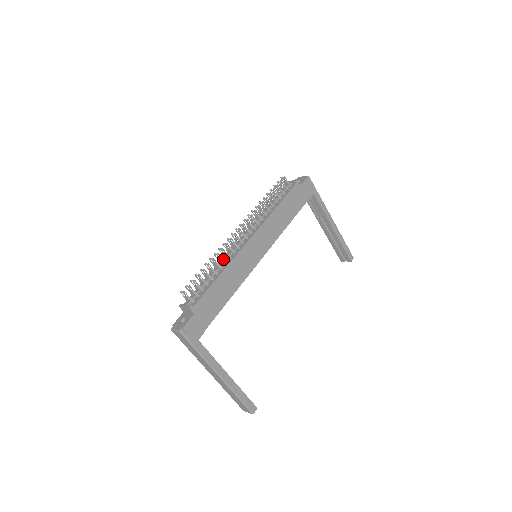
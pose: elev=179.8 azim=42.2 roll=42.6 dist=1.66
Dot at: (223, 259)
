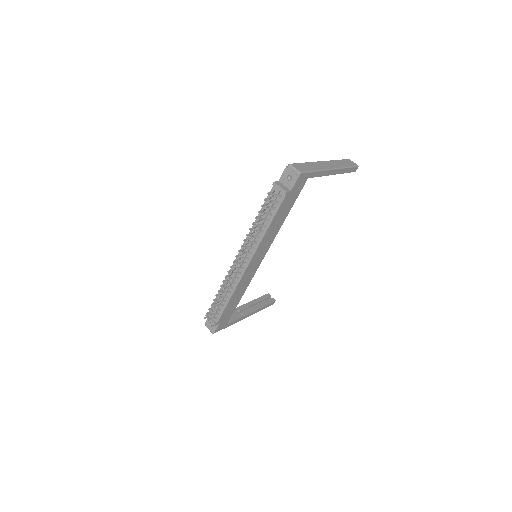
Dot at: (229, 287)
